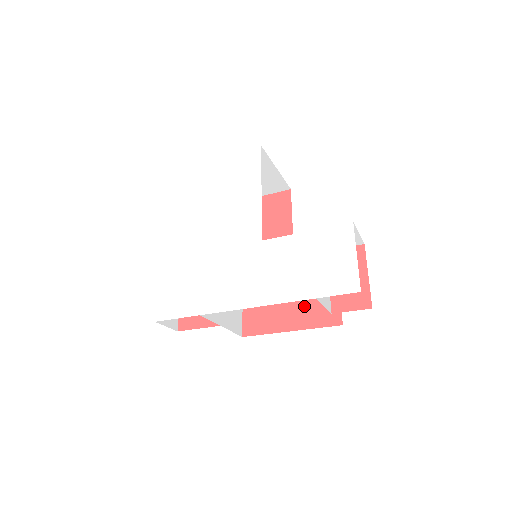
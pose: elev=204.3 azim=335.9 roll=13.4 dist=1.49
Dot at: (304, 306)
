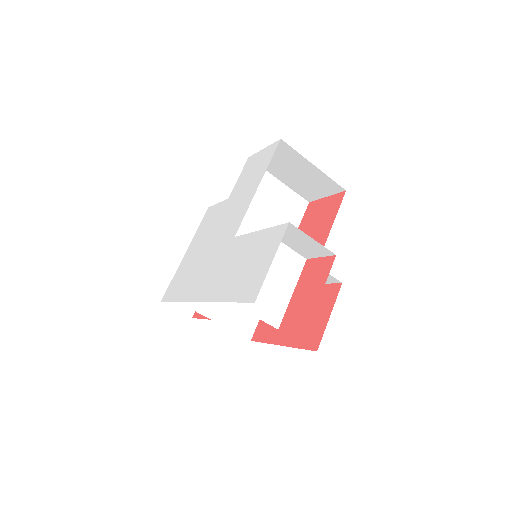
Dot at: occluded
